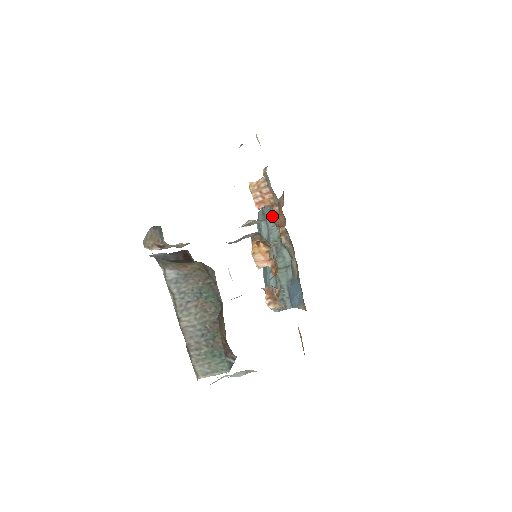
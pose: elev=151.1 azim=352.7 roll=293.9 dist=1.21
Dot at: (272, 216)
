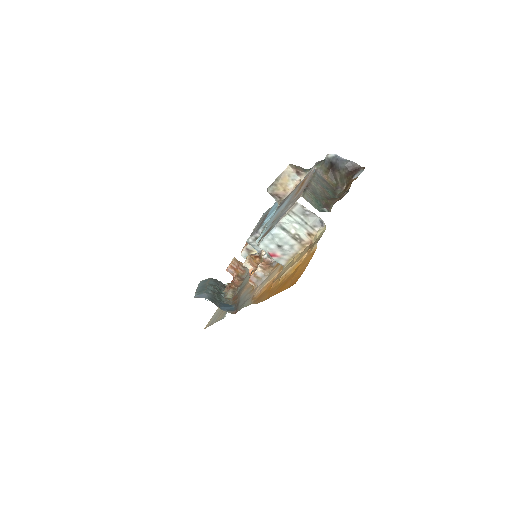
Dot at: occluded
